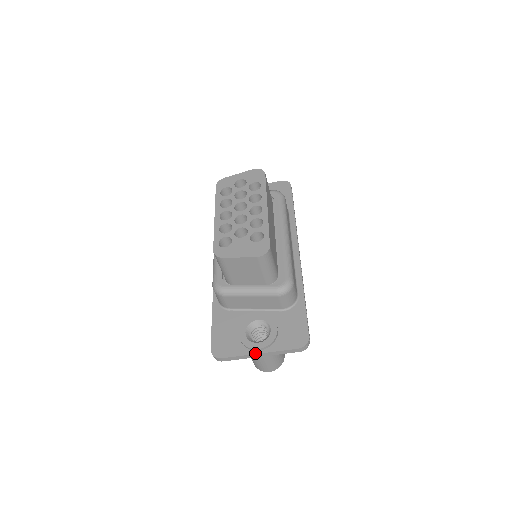
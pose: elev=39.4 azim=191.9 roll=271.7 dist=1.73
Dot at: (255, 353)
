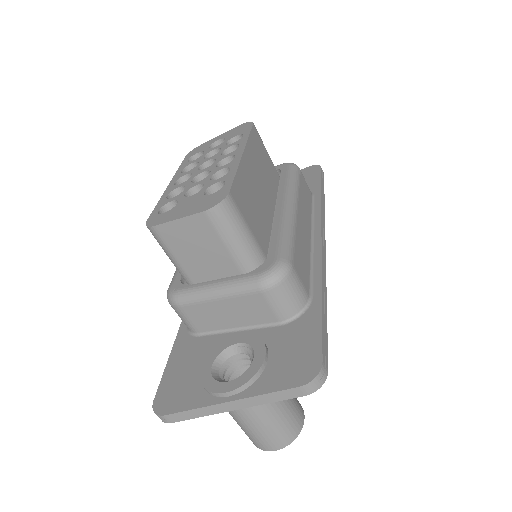
Dot at: (220, 401)
